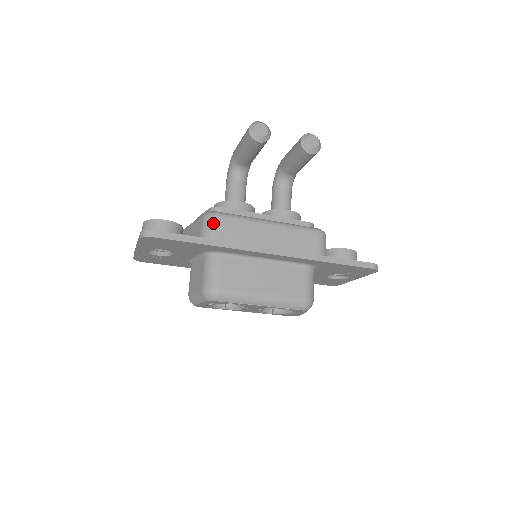
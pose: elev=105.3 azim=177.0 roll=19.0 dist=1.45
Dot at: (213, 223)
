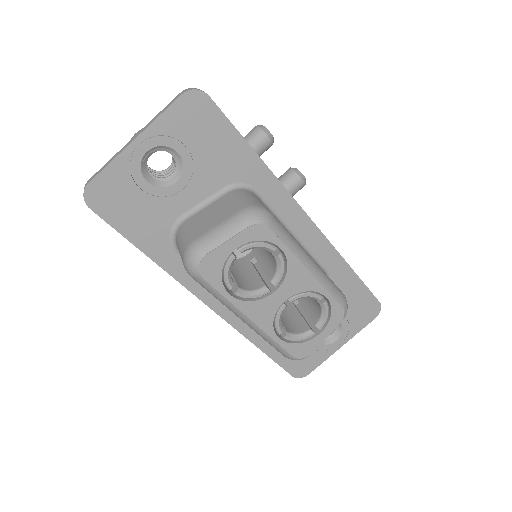
Dot at: occluded
